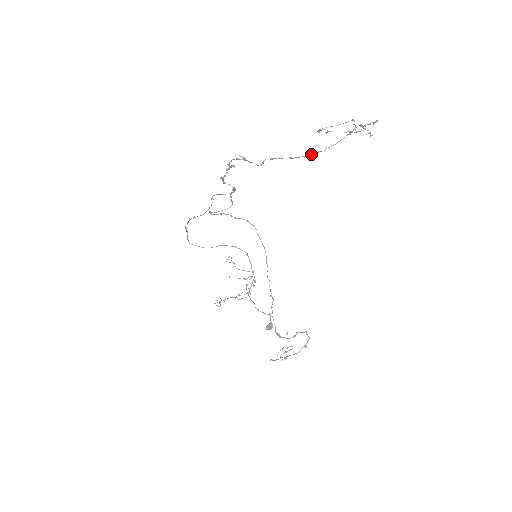
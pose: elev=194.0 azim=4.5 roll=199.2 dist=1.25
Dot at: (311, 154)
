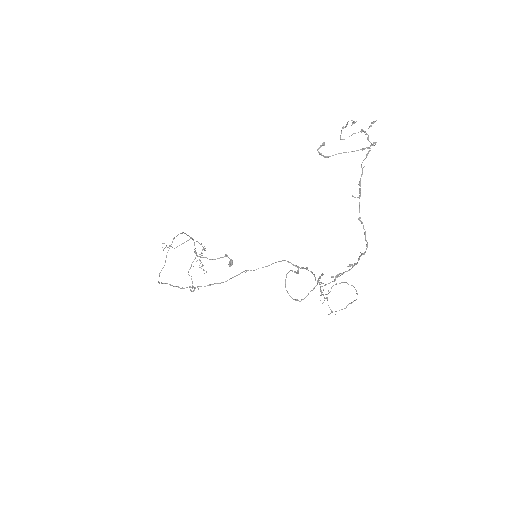
Dot at: occluded
